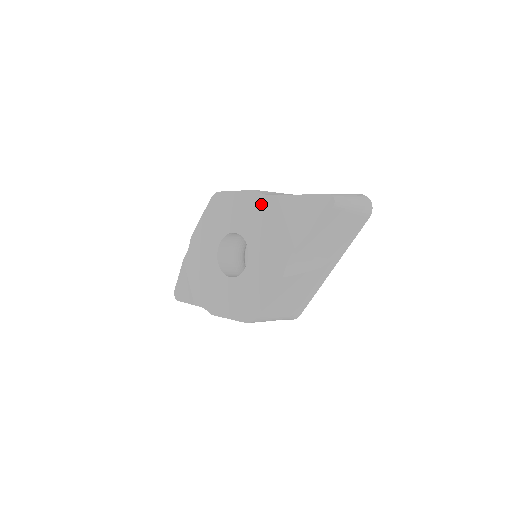
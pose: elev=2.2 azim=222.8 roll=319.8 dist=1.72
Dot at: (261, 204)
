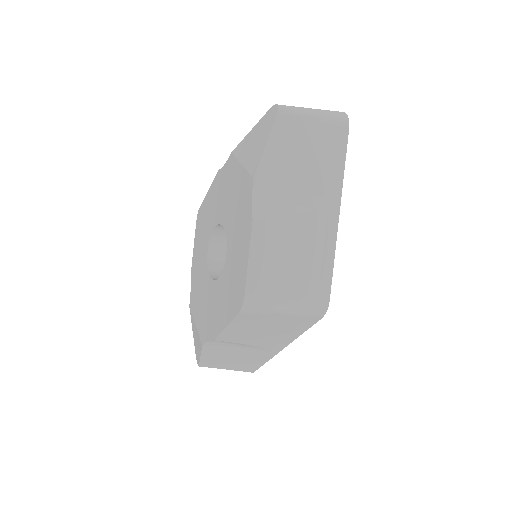
Dot at: (224, 176)
